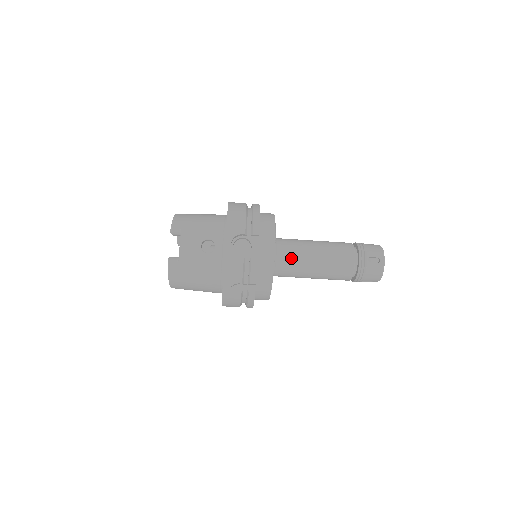
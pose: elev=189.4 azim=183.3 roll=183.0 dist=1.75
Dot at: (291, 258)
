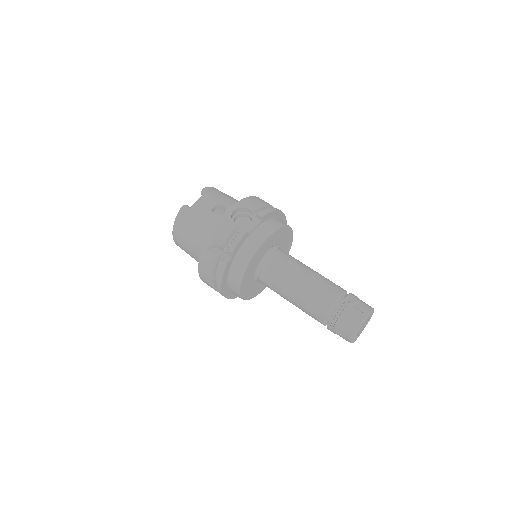
Dot at: (281, 264)
